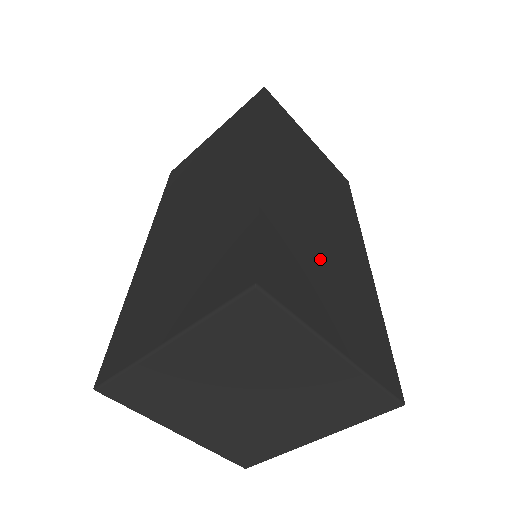
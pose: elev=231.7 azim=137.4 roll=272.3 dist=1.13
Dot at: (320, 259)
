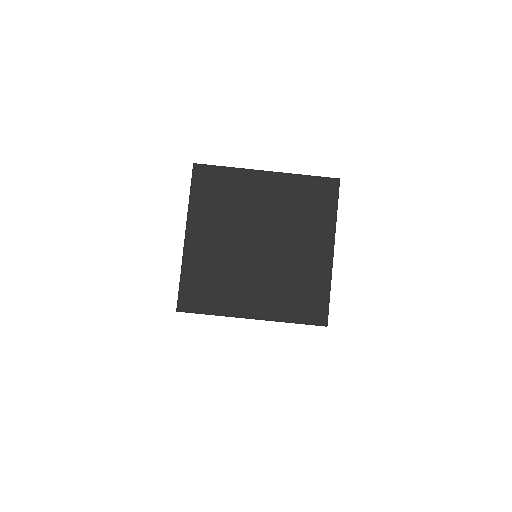
Dot at: occluded
